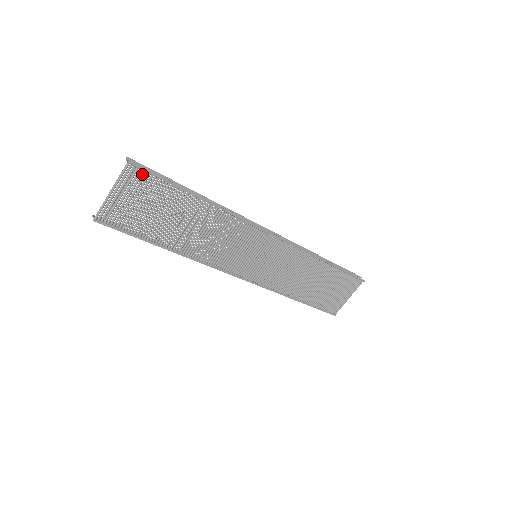
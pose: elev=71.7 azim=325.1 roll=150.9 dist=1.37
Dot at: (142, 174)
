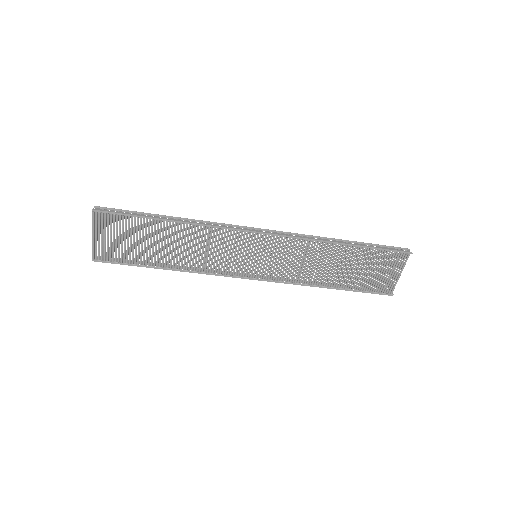
Dot at: (108, 216)
